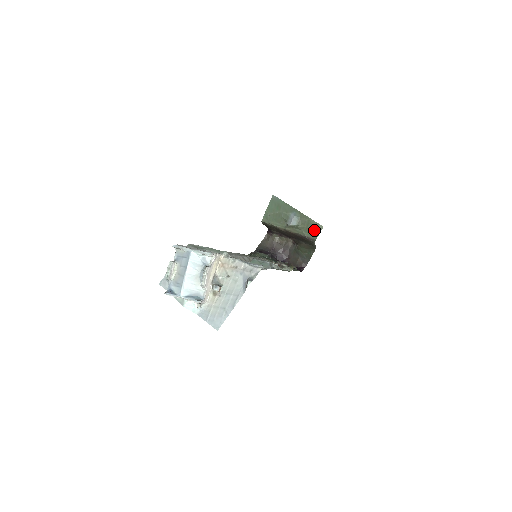
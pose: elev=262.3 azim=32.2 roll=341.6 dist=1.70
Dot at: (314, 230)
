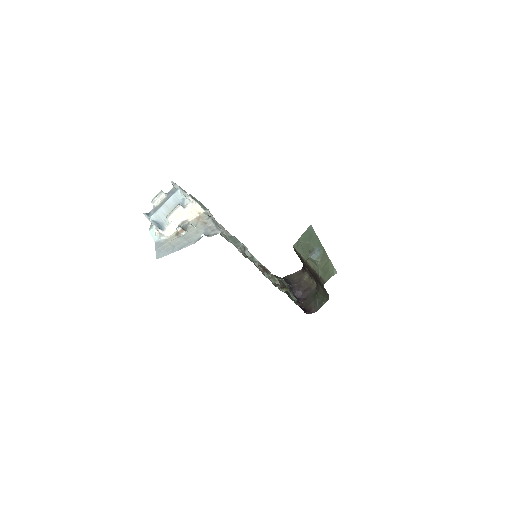
Dot at: (328, 272)
